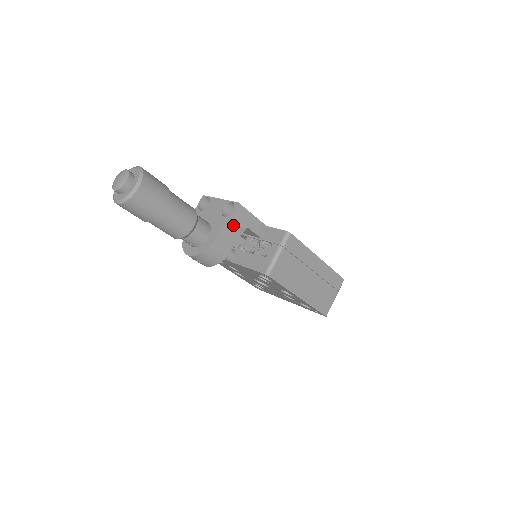
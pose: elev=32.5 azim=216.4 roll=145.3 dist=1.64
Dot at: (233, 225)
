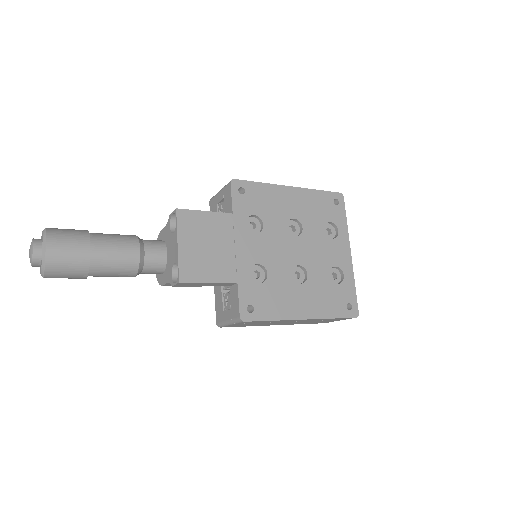
Dot at: occluded
